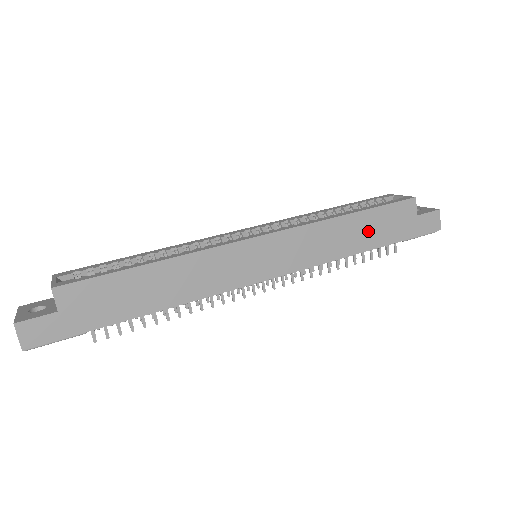
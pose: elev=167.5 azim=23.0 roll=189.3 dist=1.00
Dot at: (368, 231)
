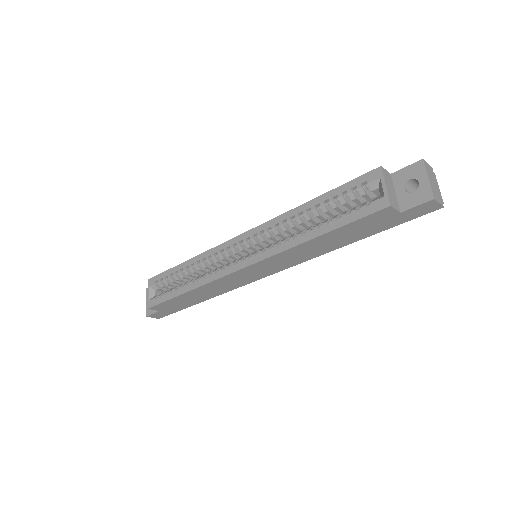
Dot at: (343, 237)
